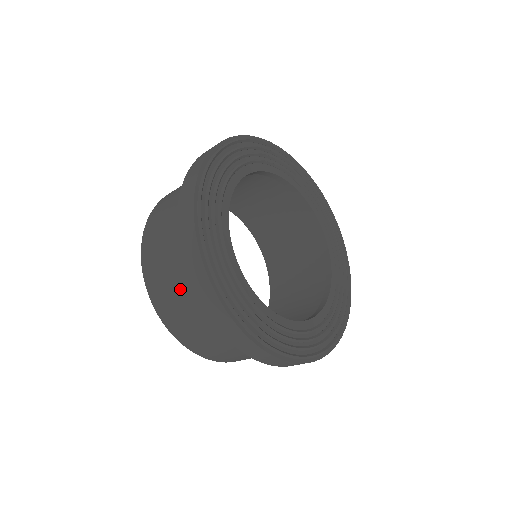
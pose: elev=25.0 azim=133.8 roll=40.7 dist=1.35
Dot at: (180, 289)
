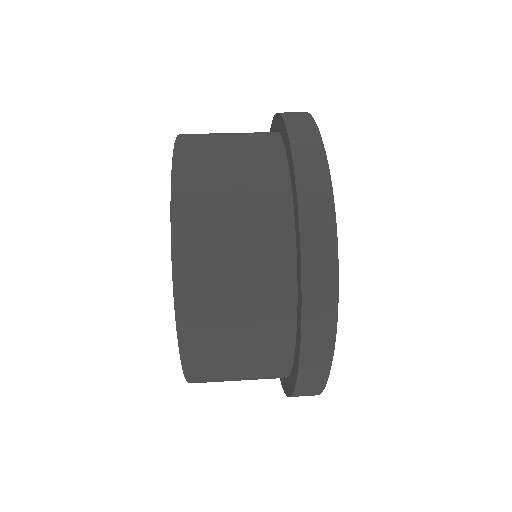
Dot at: occluded
